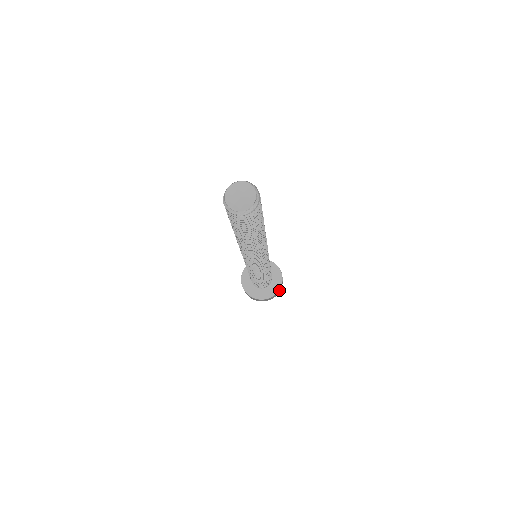
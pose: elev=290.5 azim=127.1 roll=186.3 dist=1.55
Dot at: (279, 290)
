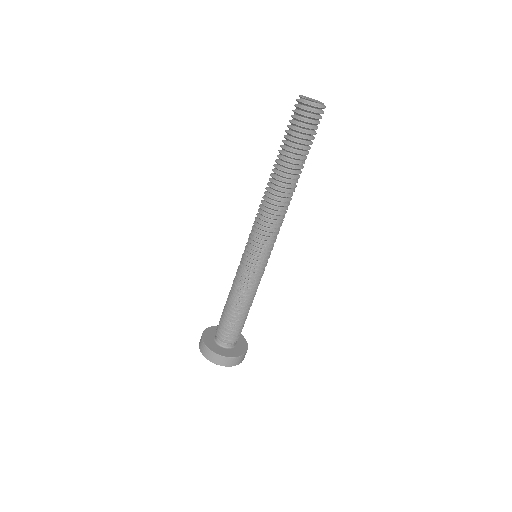
Dot at: (240, 358)
